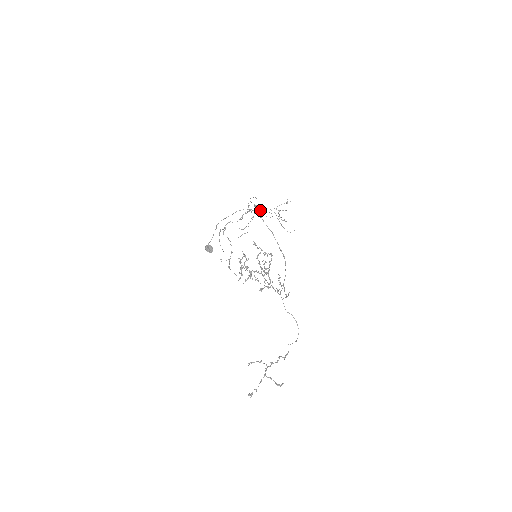
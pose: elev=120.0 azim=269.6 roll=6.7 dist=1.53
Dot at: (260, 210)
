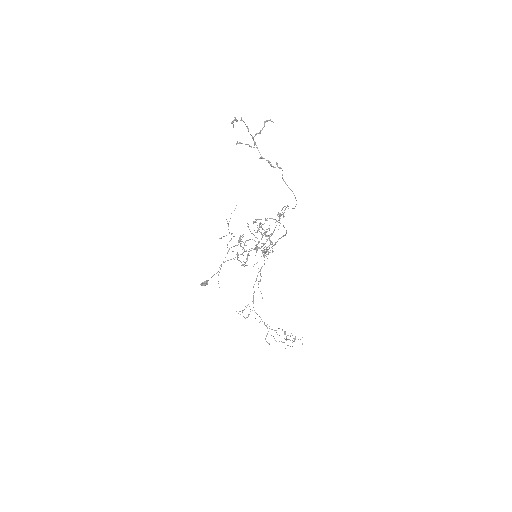
Dot at: (264, 324)
